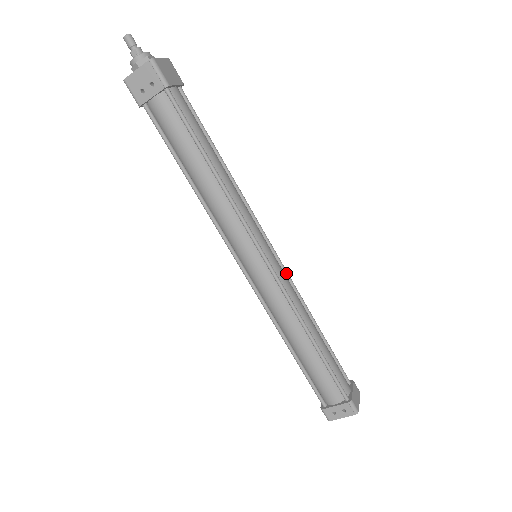
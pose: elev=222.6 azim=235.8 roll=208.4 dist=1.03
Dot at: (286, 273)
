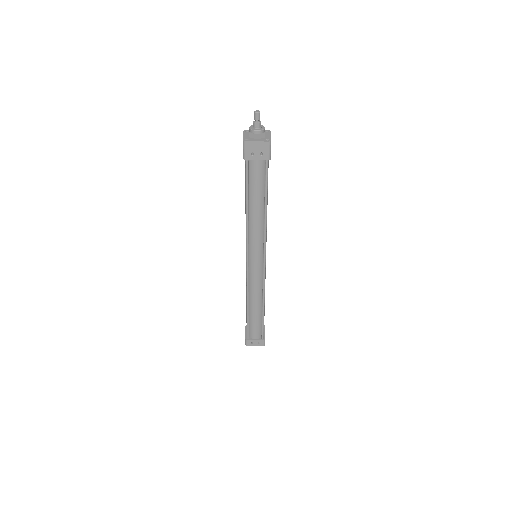
Dot at: occluded
